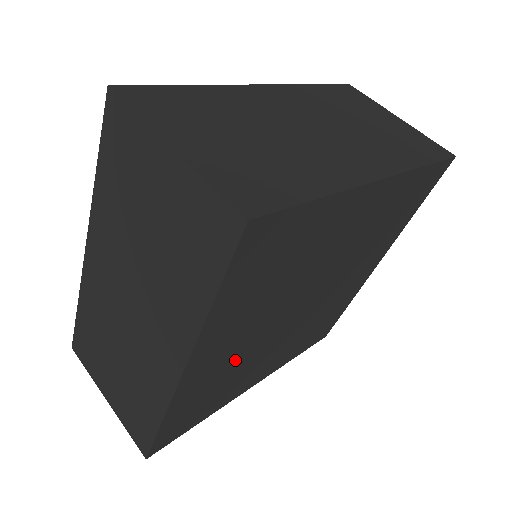
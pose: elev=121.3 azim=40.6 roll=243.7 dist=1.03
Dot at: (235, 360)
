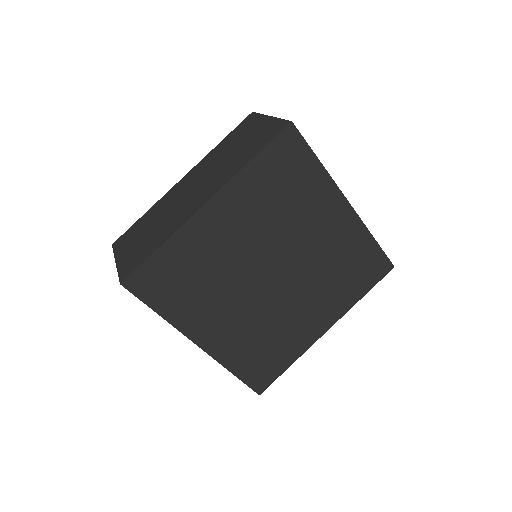
Dot at: (220, 257)
